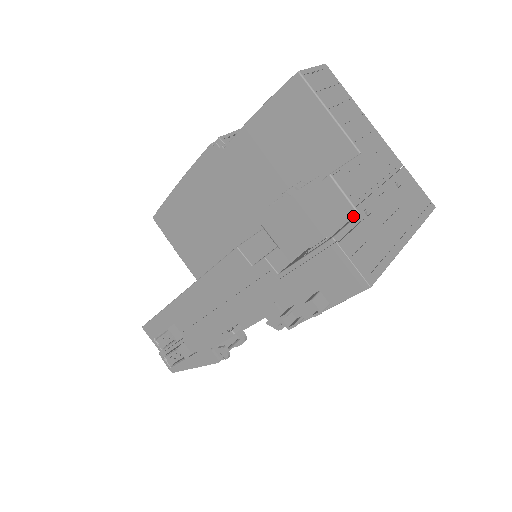
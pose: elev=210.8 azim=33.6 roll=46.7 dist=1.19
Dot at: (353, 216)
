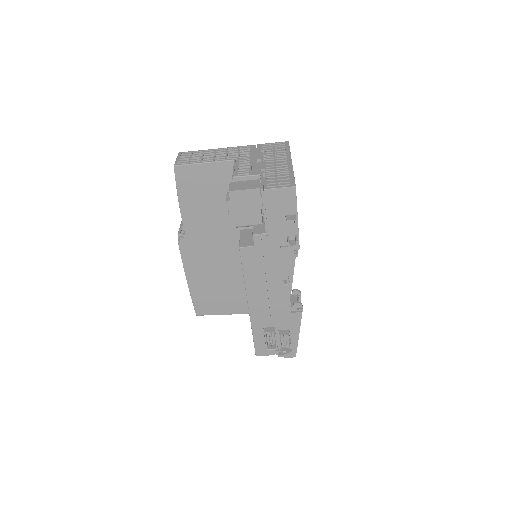
Dot at: (260, 178)
